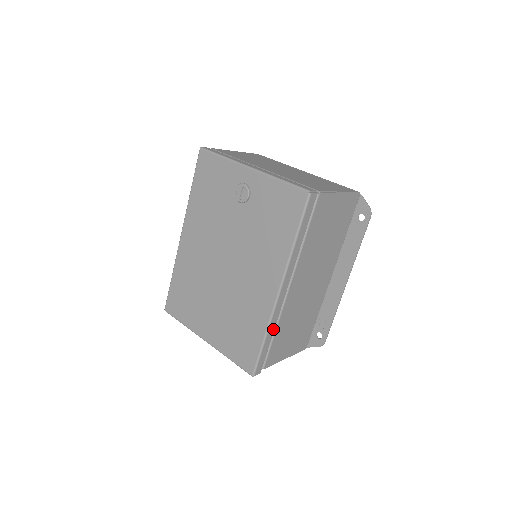
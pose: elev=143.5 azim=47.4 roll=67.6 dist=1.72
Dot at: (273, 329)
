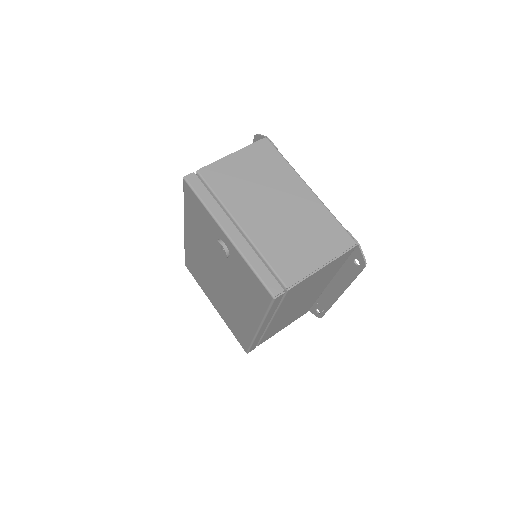
Dot at: (259, 338)
